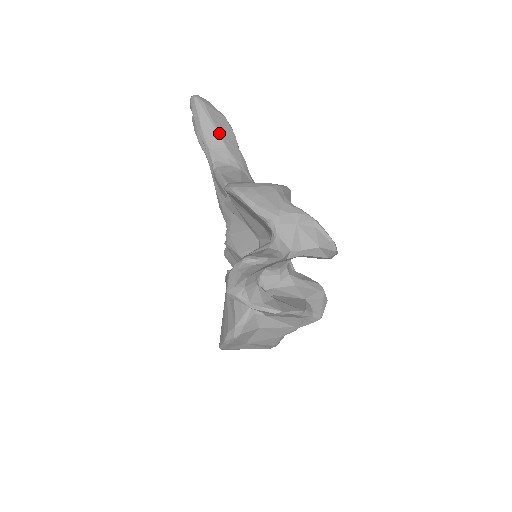
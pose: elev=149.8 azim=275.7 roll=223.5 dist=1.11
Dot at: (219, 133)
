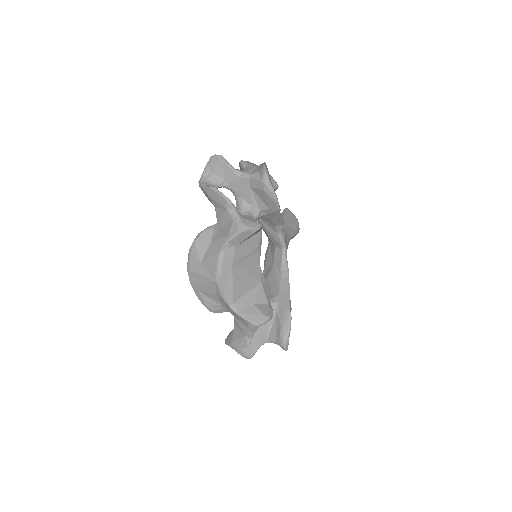
Dot at: (286, 219)
